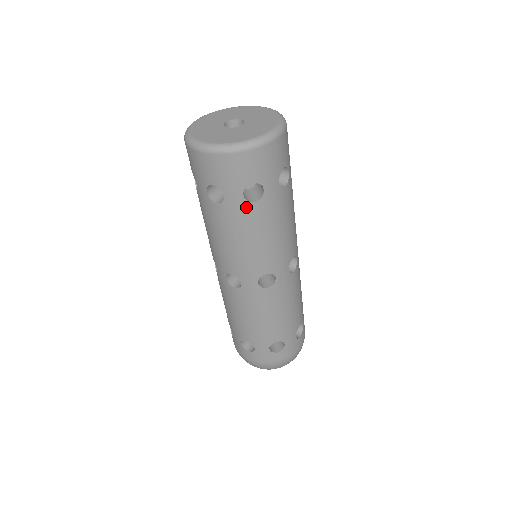
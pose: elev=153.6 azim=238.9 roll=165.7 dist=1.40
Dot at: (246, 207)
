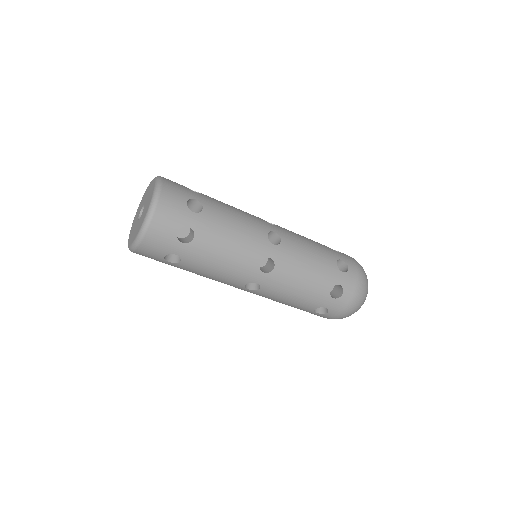
Dot at: (180, 265)
